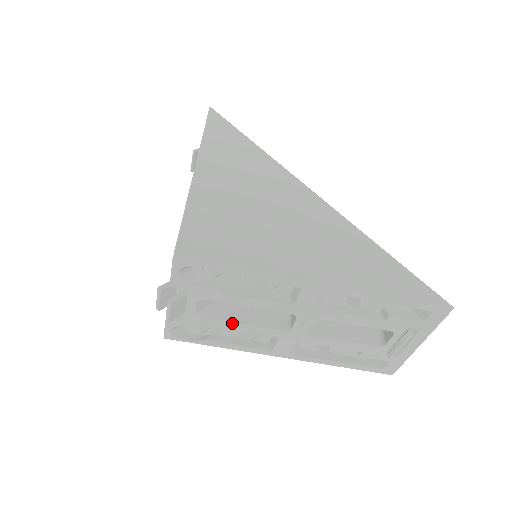
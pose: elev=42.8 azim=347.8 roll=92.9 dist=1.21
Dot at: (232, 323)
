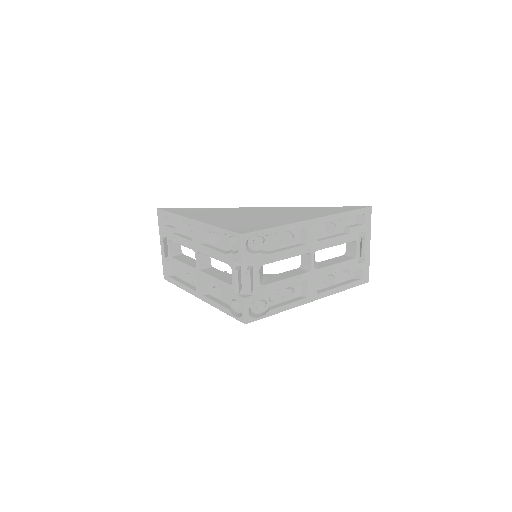
Dot at: (281, 281)
